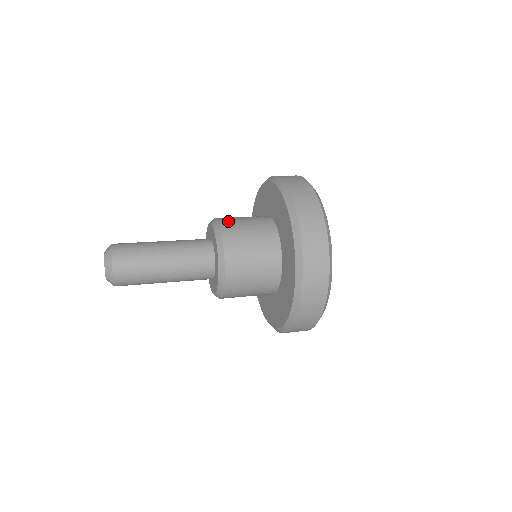
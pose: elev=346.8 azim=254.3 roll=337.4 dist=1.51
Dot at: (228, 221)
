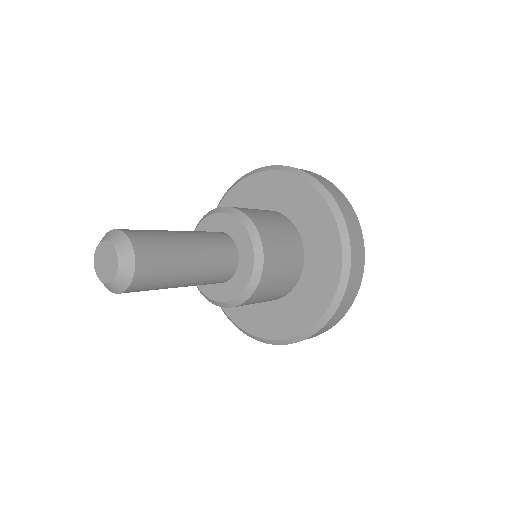
Dot at: (251, 212)
